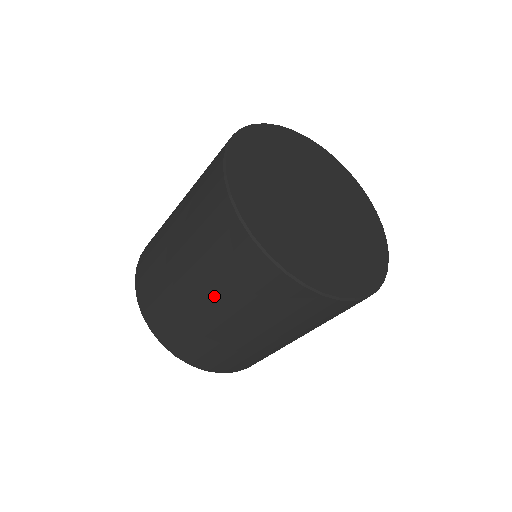
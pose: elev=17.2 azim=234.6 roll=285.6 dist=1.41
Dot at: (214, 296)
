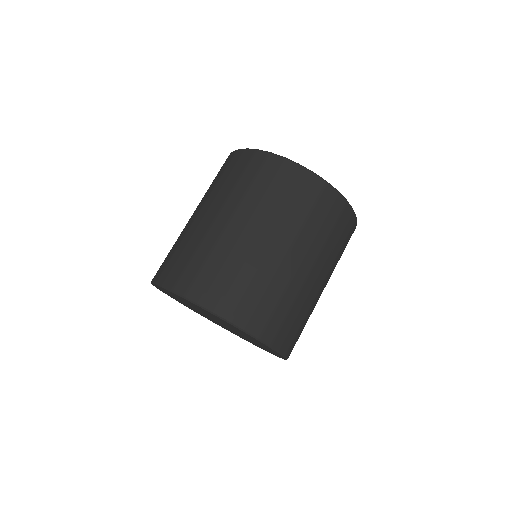
Dot at: (279, 228)
